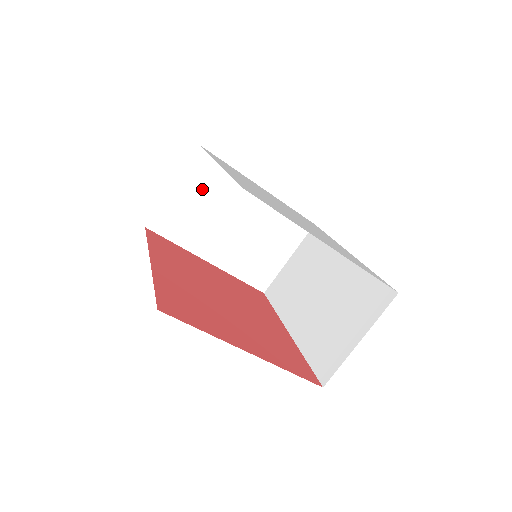
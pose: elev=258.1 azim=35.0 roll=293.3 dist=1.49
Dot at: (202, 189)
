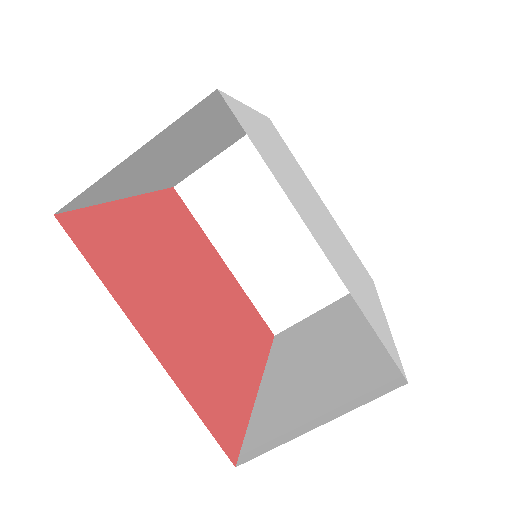
Dot at: (252, 172)
